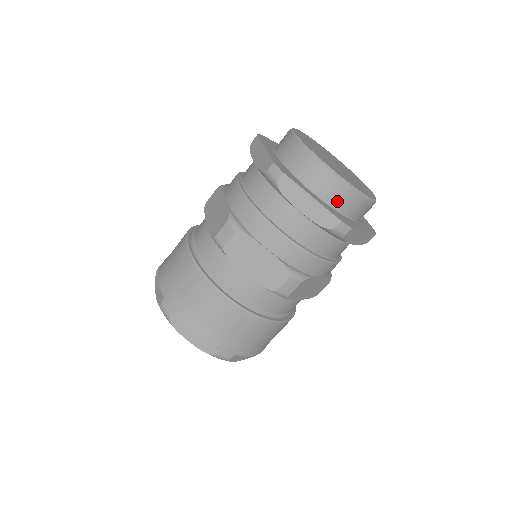
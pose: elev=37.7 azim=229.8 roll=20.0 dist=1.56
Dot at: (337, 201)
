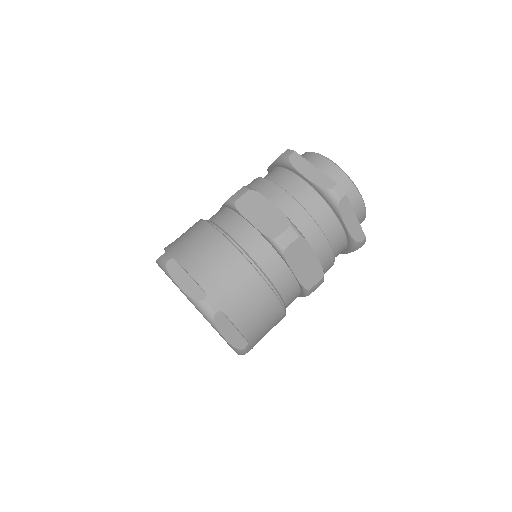
Dot at: occluded
